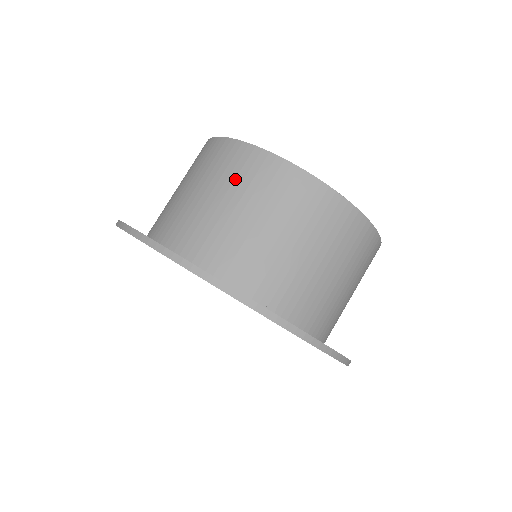
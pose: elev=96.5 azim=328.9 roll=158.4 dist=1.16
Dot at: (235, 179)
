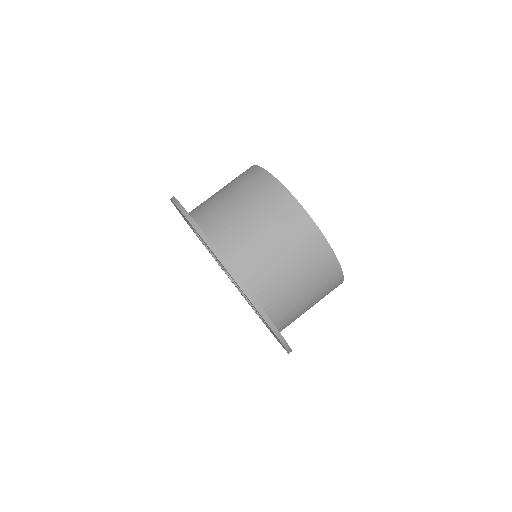
Dot at: (295, 243)
